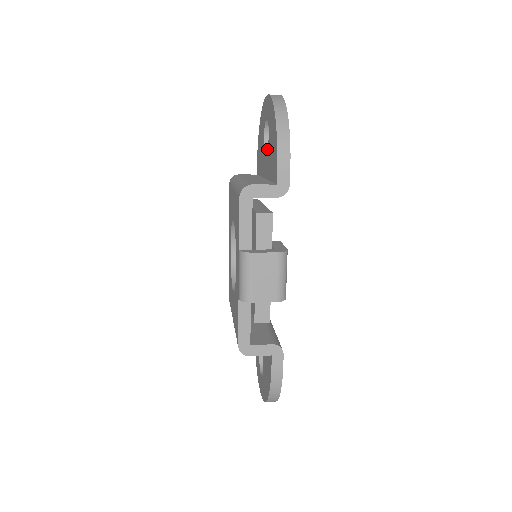
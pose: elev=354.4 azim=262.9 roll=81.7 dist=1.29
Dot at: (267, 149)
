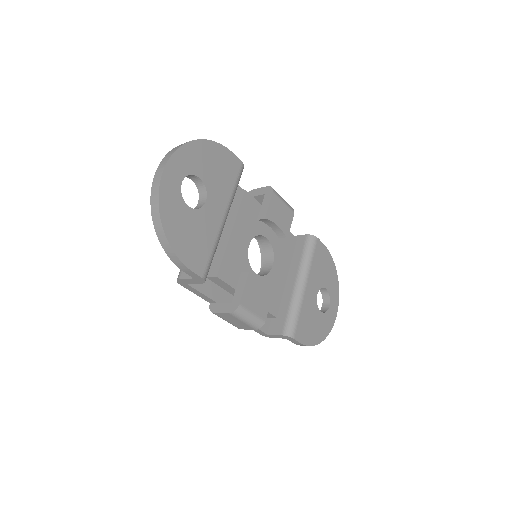
Dot at: occluded
